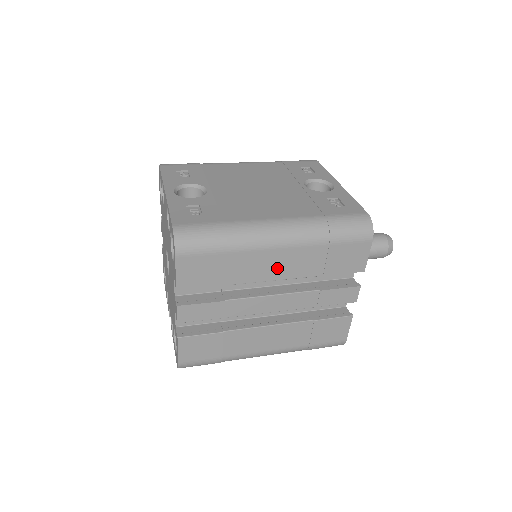
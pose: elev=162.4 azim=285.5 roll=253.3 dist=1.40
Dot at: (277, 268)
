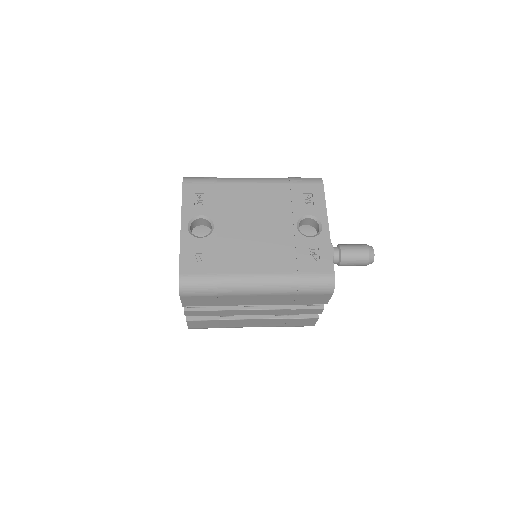
Dot at: (256, 301)
